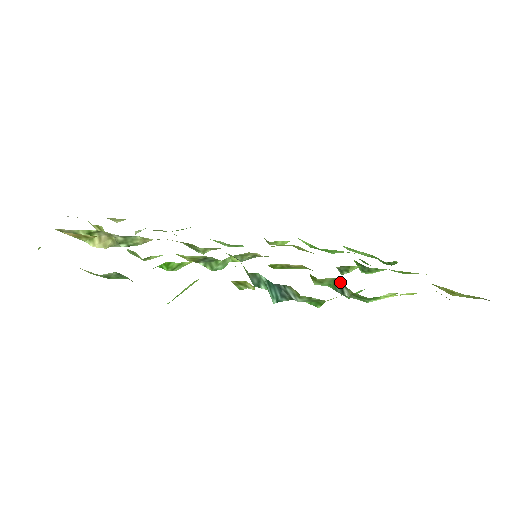
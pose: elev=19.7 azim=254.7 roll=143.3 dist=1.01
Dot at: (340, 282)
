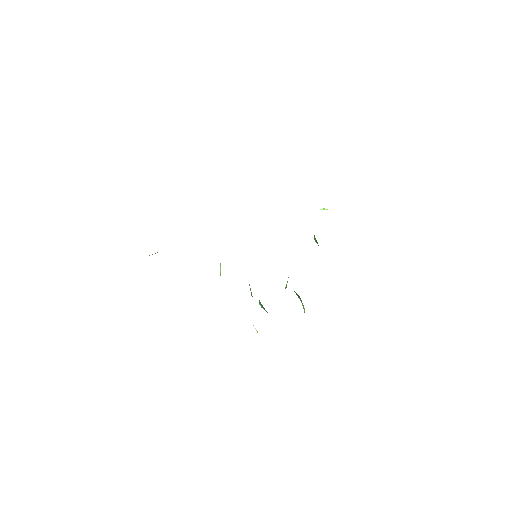
Dot at: occluded
